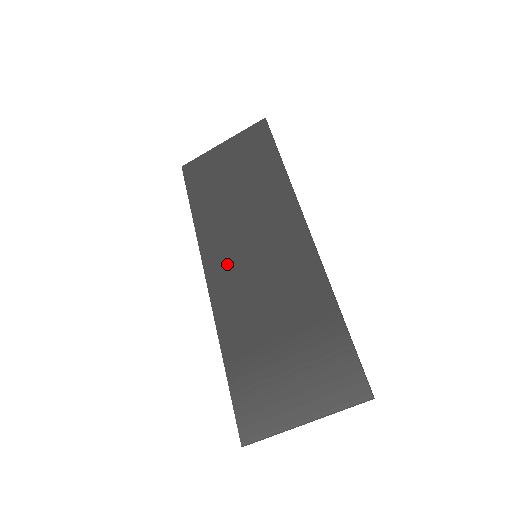
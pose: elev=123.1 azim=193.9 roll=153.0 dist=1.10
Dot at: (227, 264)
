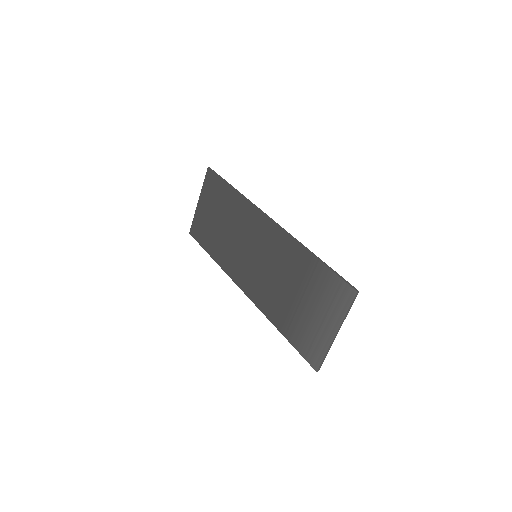
Dot at: (246, 273)
